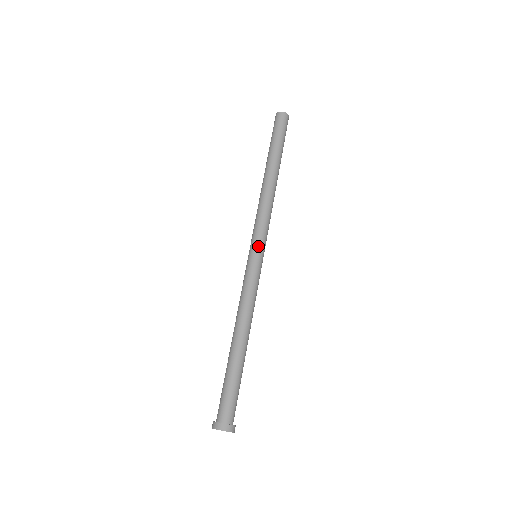
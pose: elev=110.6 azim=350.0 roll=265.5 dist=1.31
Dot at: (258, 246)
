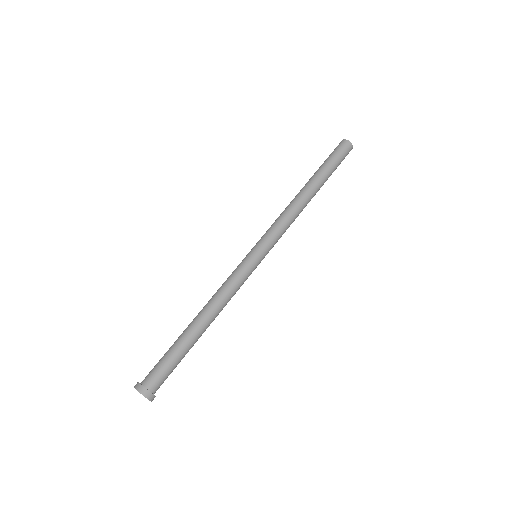
Dot at: (260, 246)
